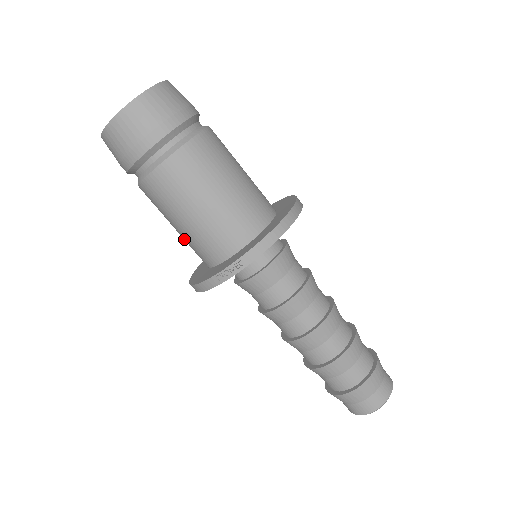
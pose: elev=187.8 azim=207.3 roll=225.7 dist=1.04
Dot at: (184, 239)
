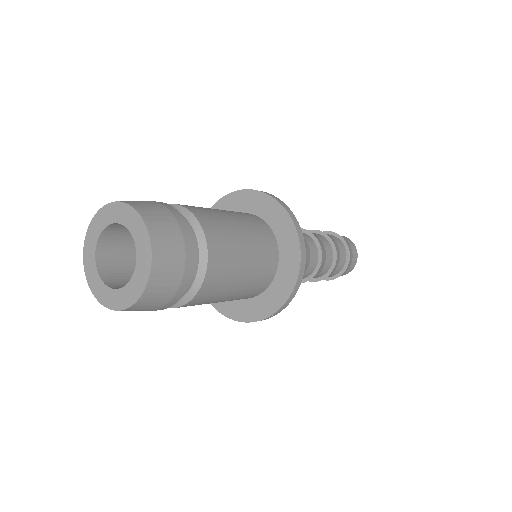
Dot at: occluded
